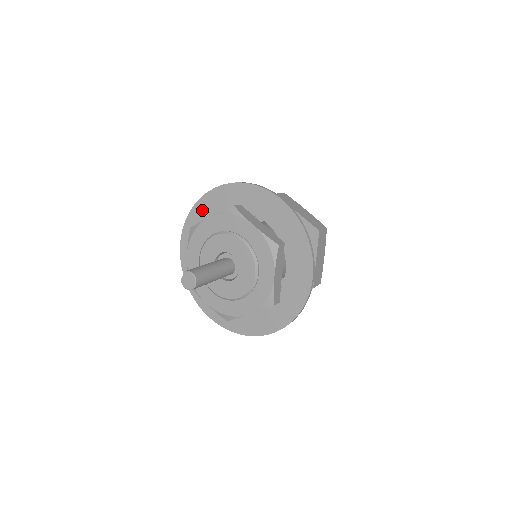
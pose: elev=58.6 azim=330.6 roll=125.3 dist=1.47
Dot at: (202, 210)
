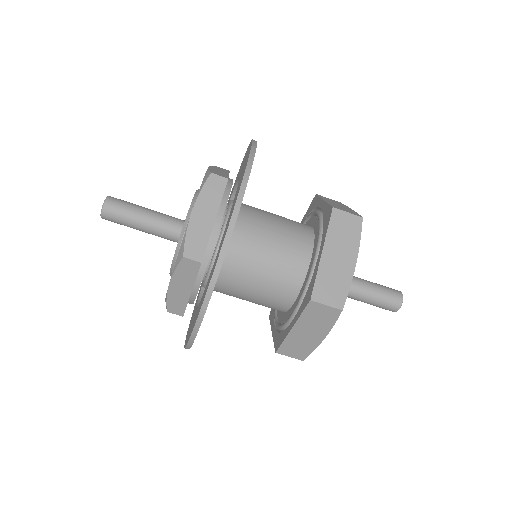
Dot at: occluded
